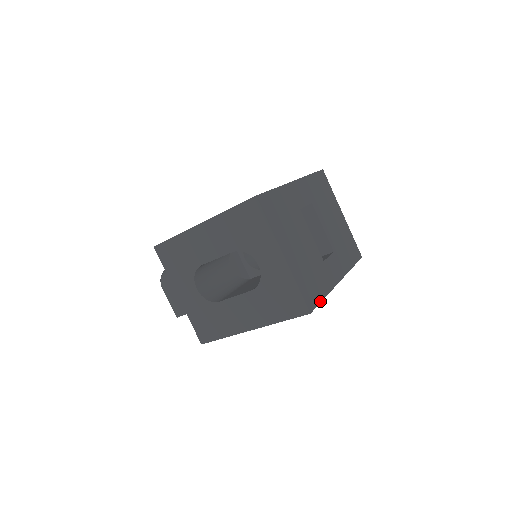
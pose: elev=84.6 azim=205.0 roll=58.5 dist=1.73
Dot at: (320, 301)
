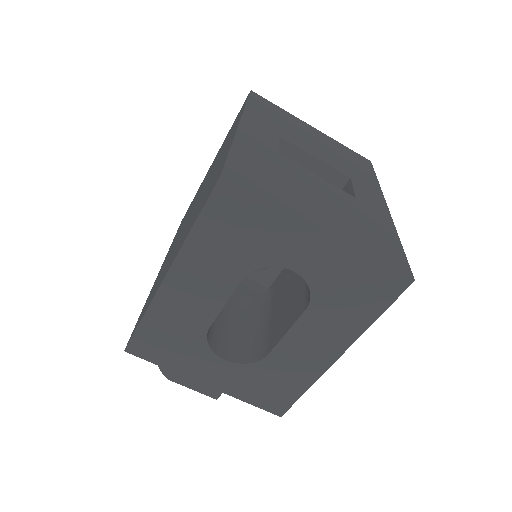
Dot at: (403, 253)
